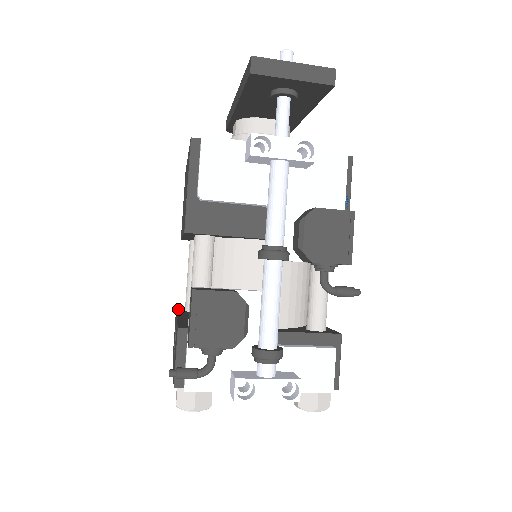
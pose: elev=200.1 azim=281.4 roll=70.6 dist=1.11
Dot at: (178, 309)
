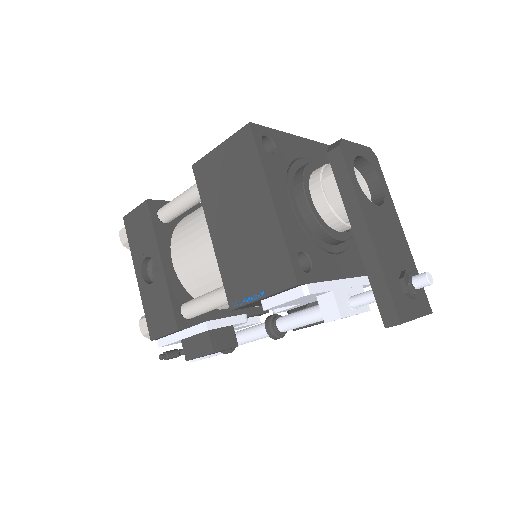
Dot at: (150, 207)
